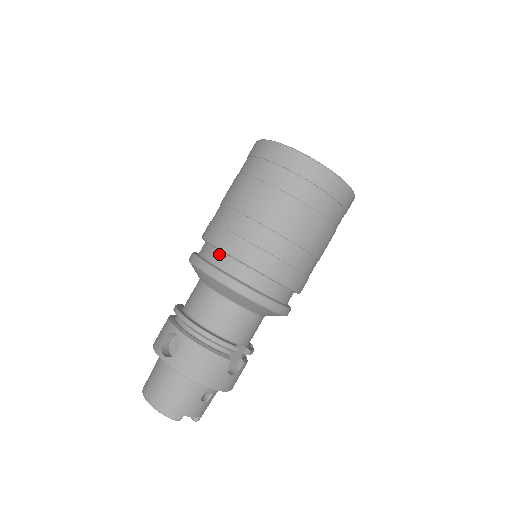
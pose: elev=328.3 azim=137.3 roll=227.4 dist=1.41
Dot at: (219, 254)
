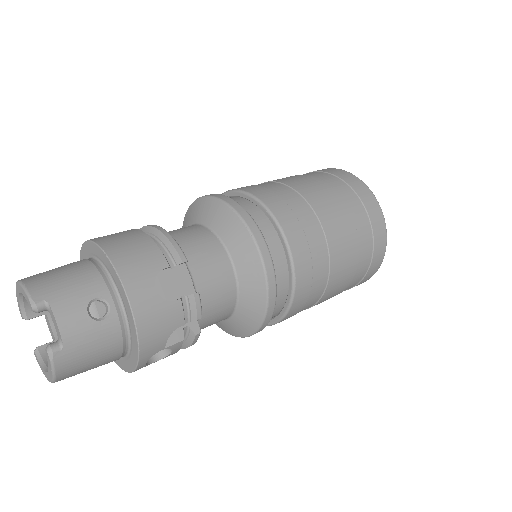
Dot at: occluded
